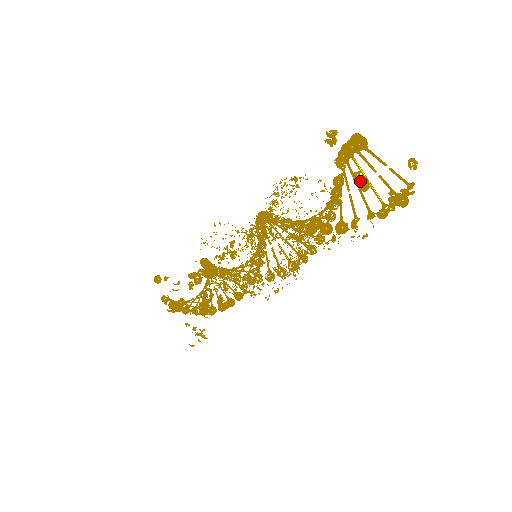
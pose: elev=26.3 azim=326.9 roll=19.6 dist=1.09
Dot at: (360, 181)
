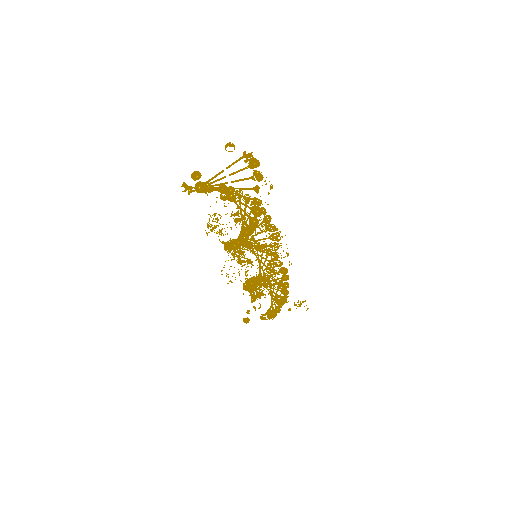
Dot at: occluded
